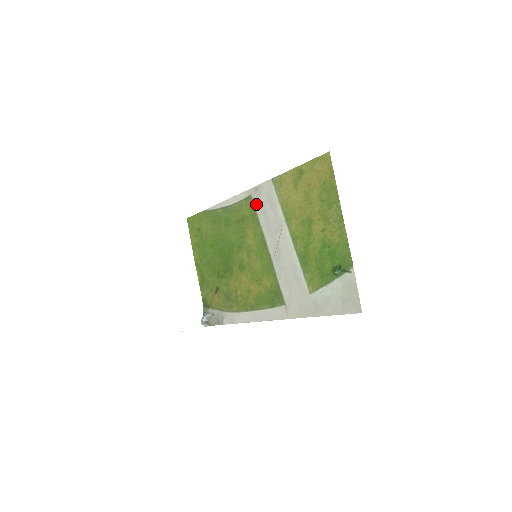
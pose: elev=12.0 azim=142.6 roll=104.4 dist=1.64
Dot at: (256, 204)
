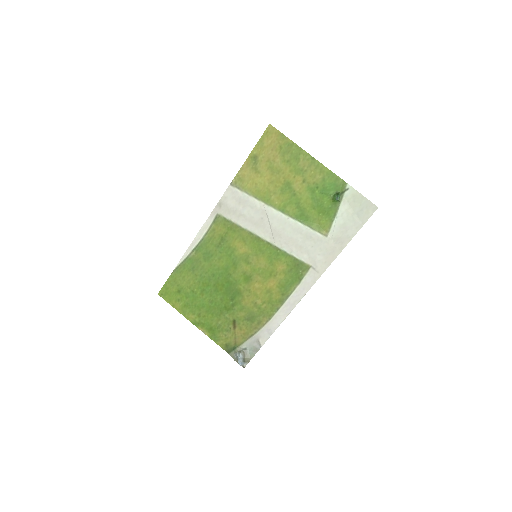
Dot at: (228, 216)
